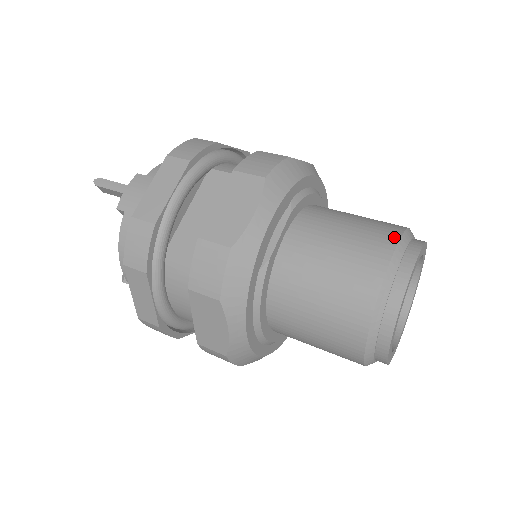
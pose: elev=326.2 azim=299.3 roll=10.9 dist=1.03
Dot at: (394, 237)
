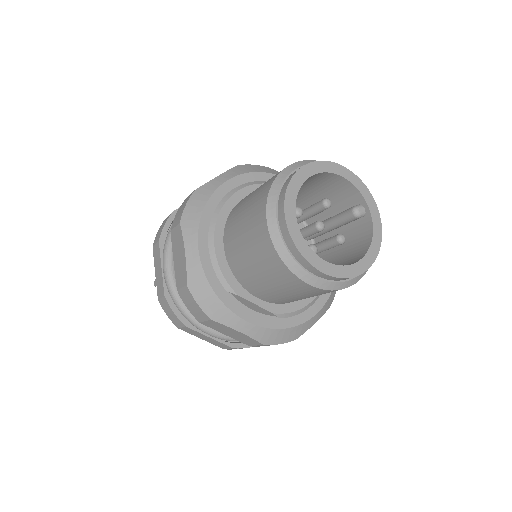
Dot at: occluded
